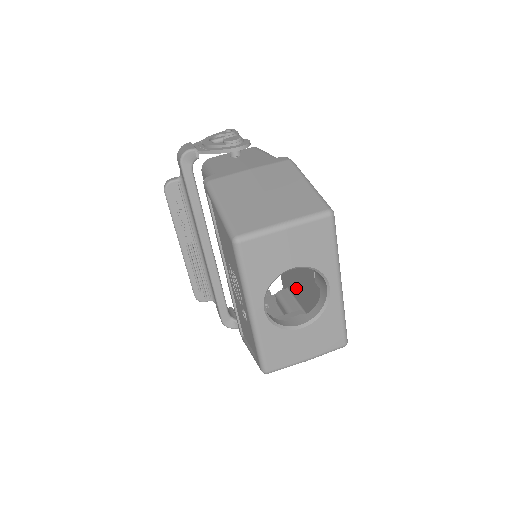
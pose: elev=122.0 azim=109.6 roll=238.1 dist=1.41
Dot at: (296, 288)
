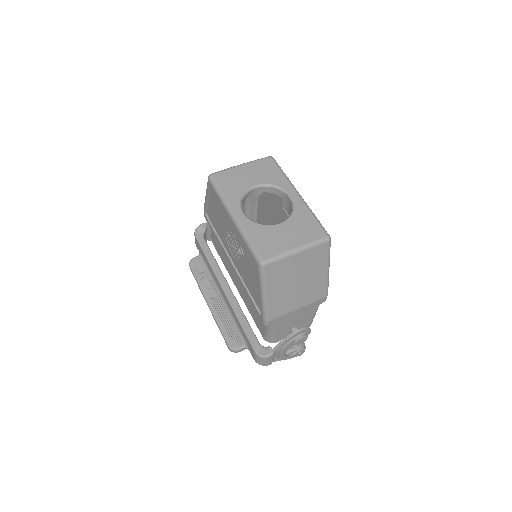
Dot at: occluded
